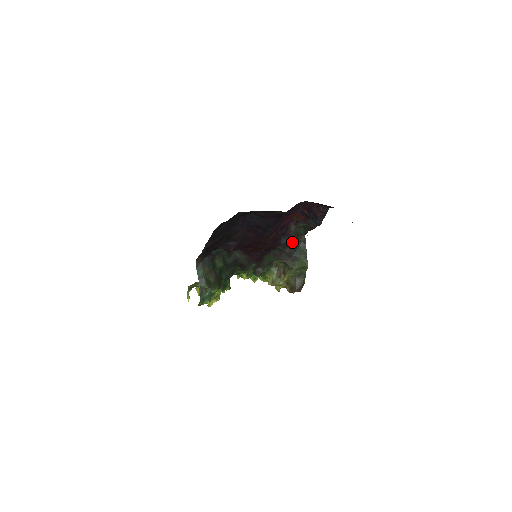
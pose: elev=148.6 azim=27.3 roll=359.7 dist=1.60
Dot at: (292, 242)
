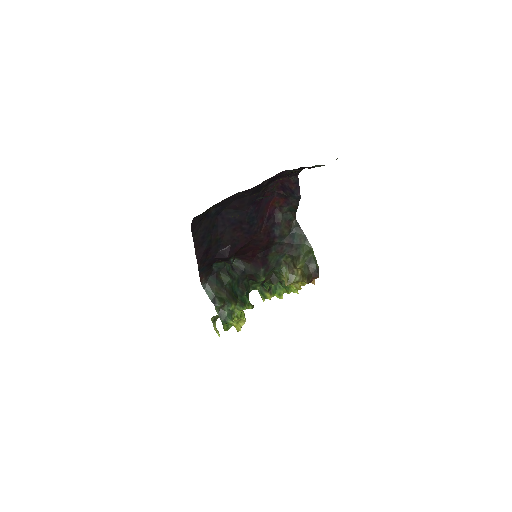
Dot at: (286, 230)
